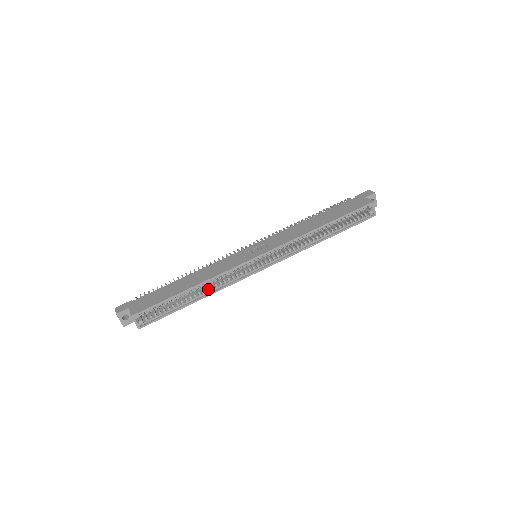
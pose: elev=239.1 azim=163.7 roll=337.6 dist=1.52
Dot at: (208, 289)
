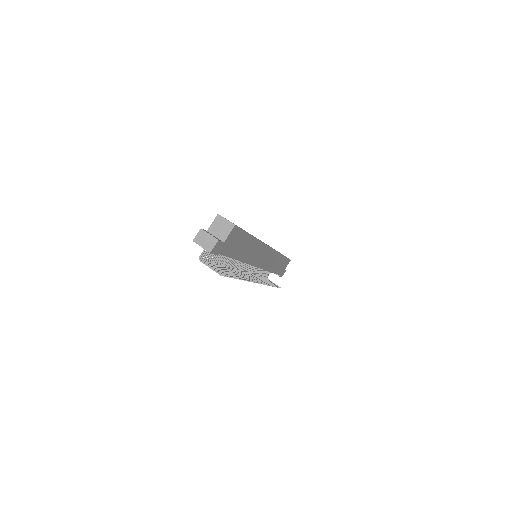
Dot at: occluded
